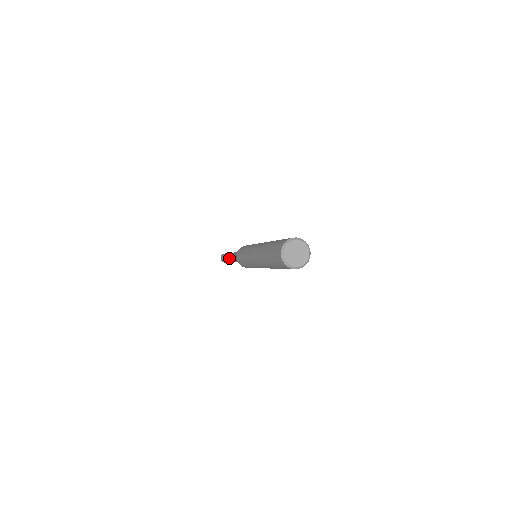
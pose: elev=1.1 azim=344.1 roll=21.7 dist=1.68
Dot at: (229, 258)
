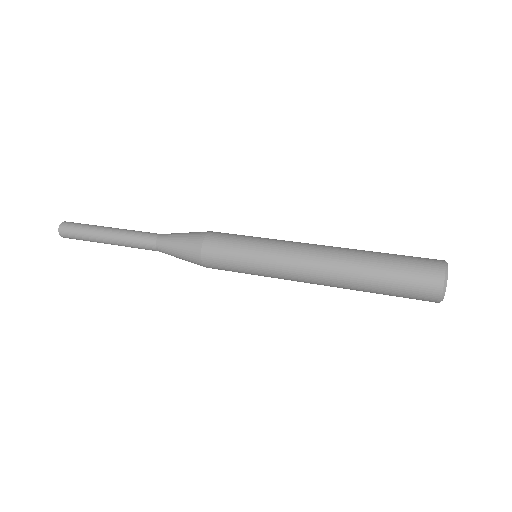
Dot at: (121, 238)
